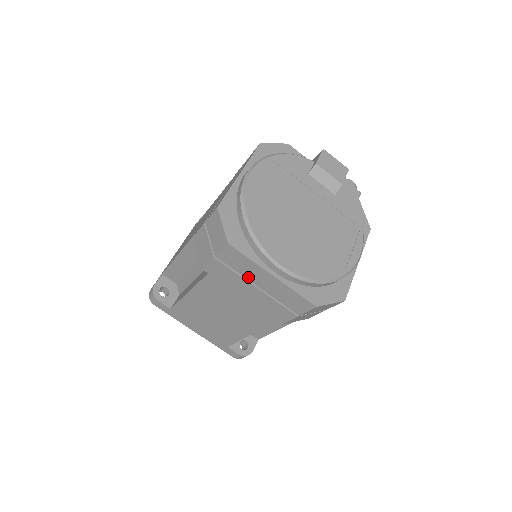
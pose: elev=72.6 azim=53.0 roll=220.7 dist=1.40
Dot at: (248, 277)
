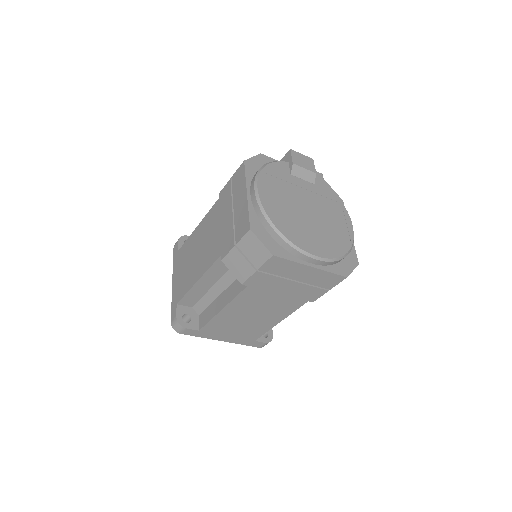
Dot at: (287, 276)
